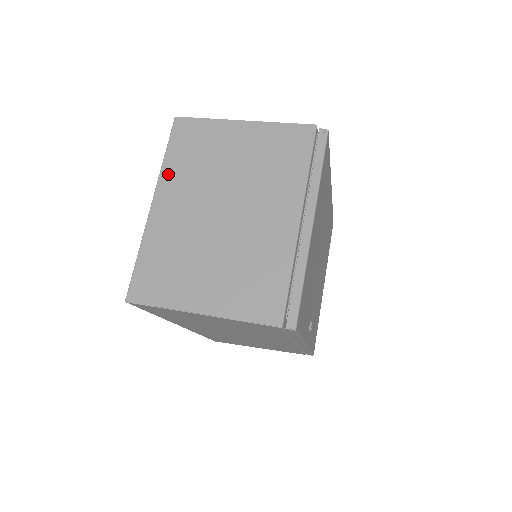
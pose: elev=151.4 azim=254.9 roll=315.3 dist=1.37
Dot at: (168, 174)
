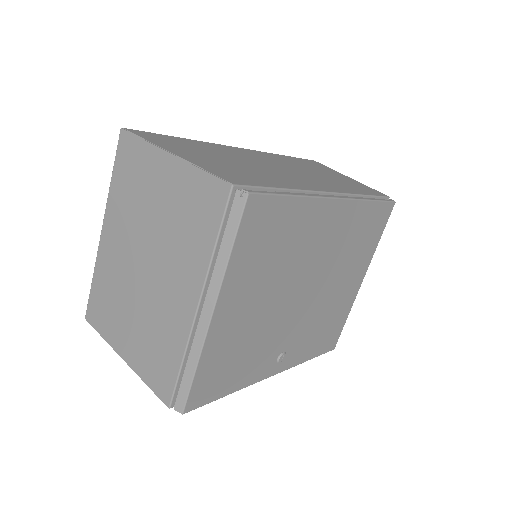
Dot at: (112, 202)
